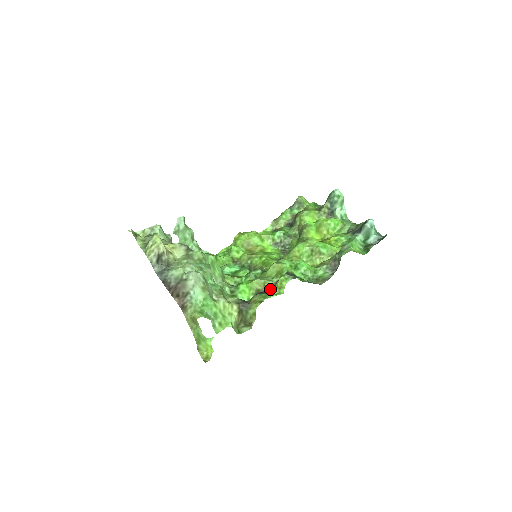
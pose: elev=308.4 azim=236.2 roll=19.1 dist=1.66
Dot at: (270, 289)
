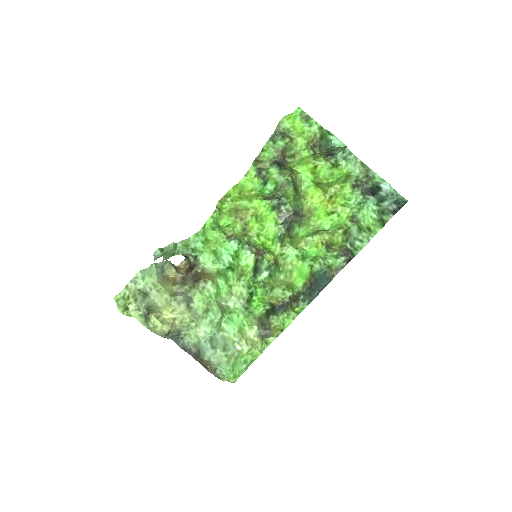
Dot at: (285, 306)
